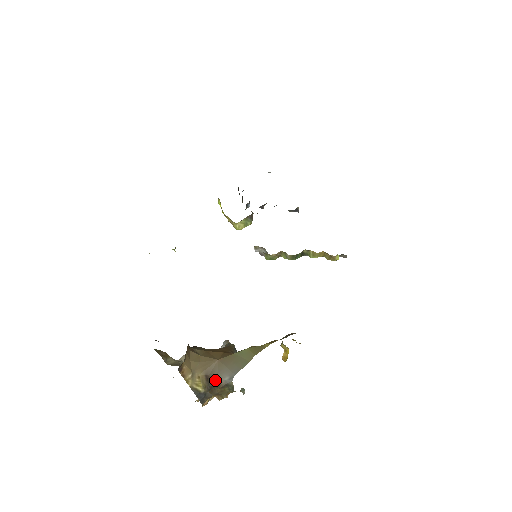
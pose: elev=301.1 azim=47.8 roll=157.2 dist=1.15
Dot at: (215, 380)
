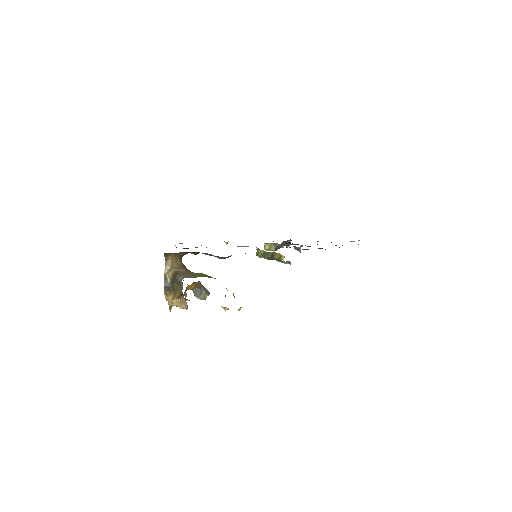
Dot at: (177, 277)
